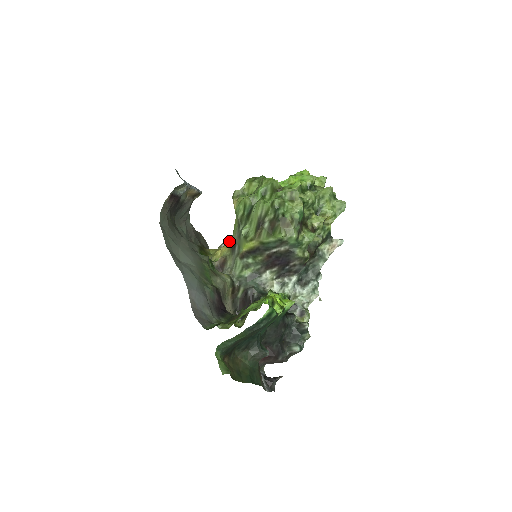
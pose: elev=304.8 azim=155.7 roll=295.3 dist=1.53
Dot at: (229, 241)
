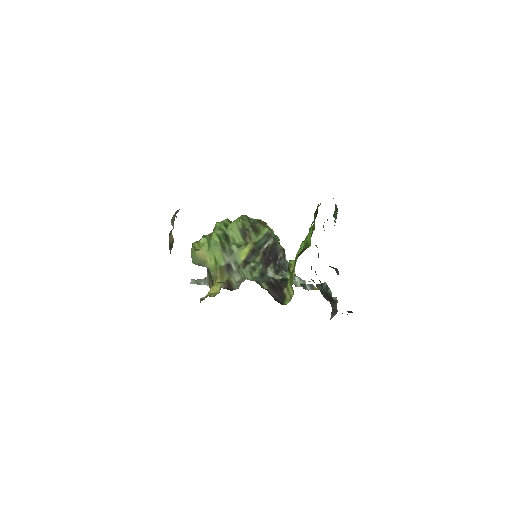
Dot at: (214, 280)
